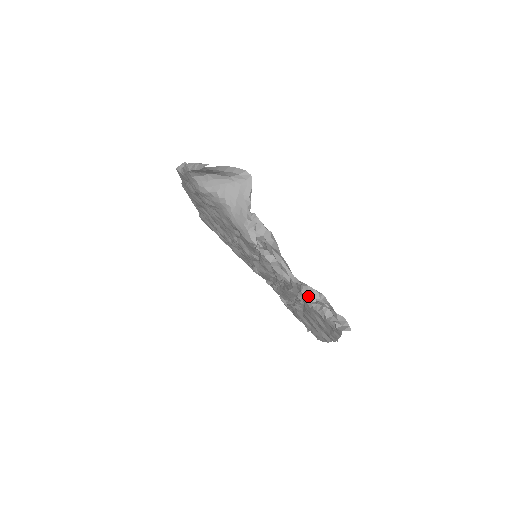
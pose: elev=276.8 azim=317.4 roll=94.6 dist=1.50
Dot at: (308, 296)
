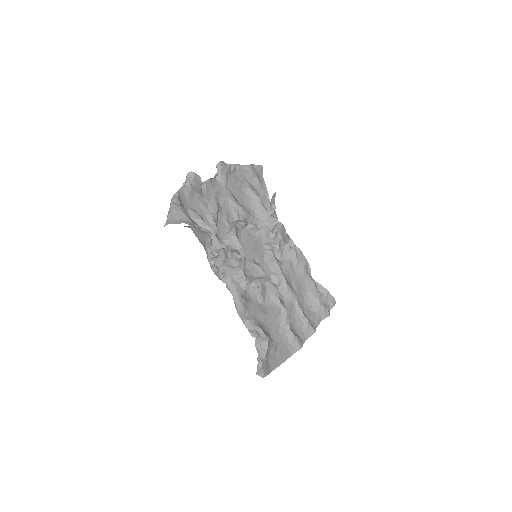
Dot at: (251, 332)
